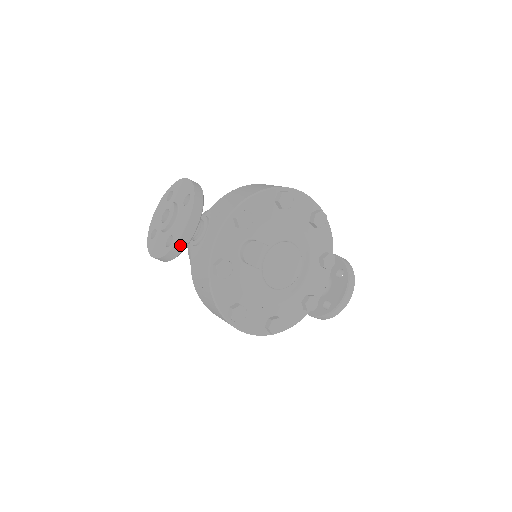
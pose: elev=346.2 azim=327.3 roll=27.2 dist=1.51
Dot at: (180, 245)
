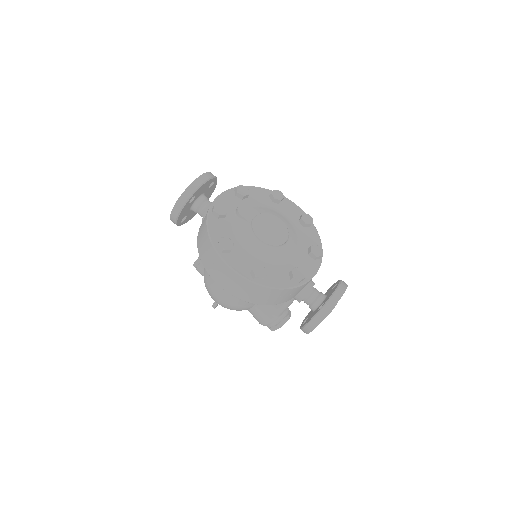
Dot at: (191, 188)
